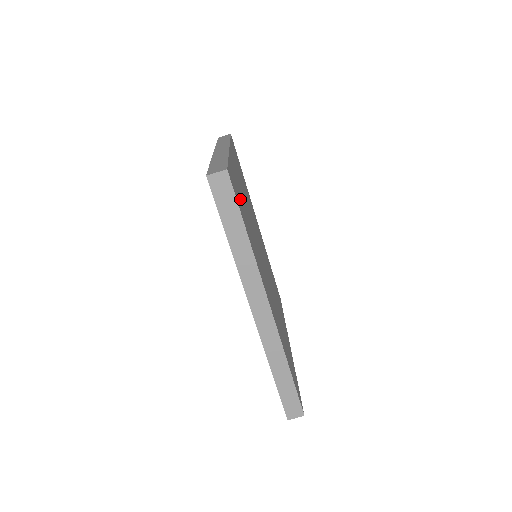
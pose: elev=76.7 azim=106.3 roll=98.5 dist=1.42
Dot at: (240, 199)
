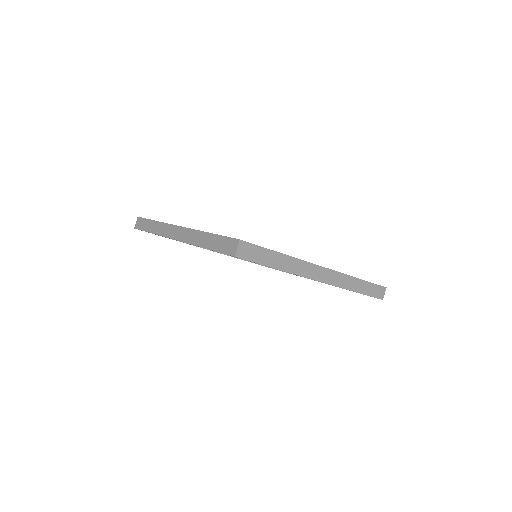
Dot at: occluded
